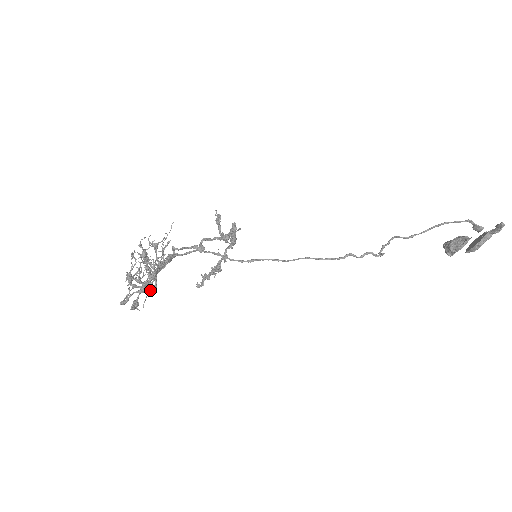
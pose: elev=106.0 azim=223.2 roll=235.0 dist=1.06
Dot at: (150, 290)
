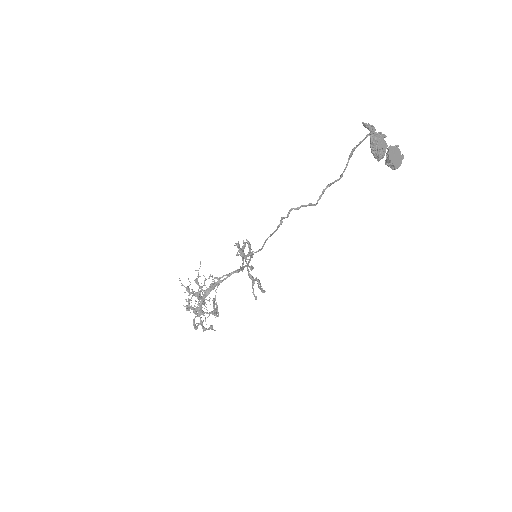
Dot at: (205, 312)
